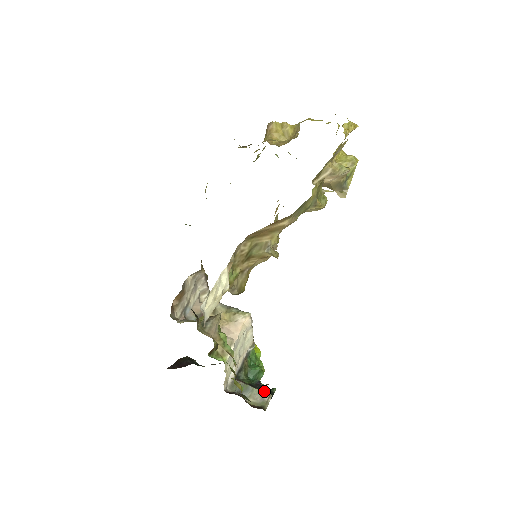
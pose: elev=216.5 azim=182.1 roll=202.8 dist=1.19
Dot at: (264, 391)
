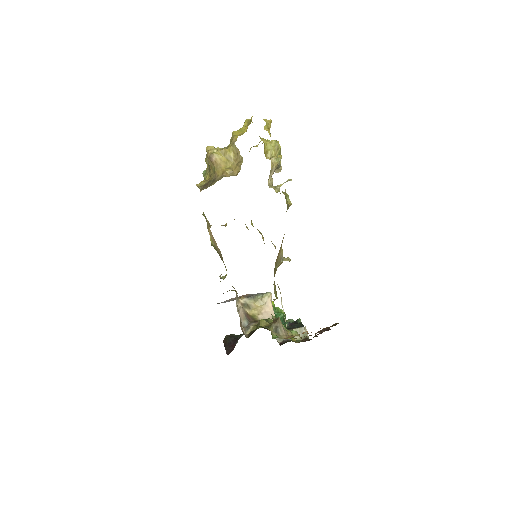
Dot at: (297, 326)
